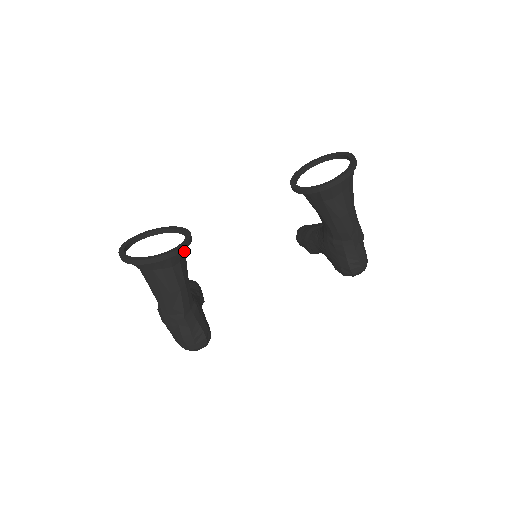
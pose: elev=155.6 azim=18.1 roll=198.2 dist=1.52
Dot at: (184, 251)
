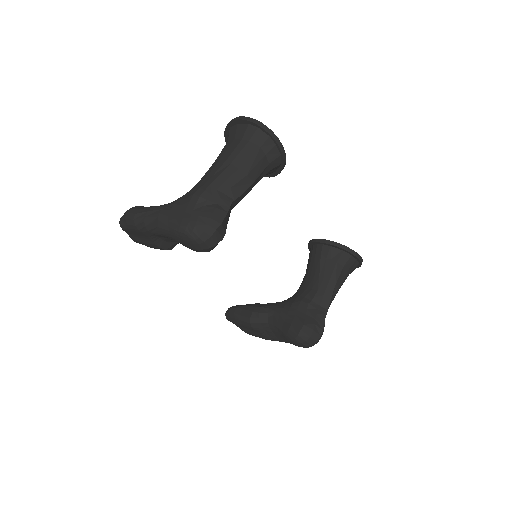
Dot at: (268, 173)
